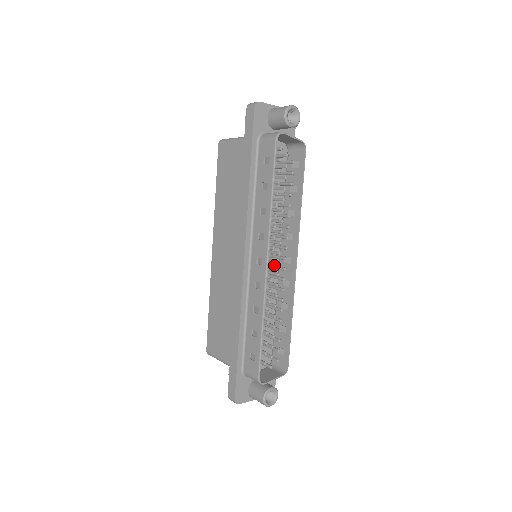
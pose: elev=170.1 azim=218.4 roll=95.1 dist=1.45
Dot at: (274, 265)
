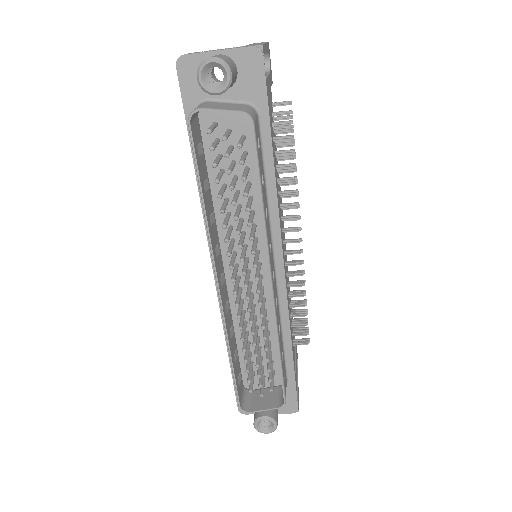
Dot at: occluded
